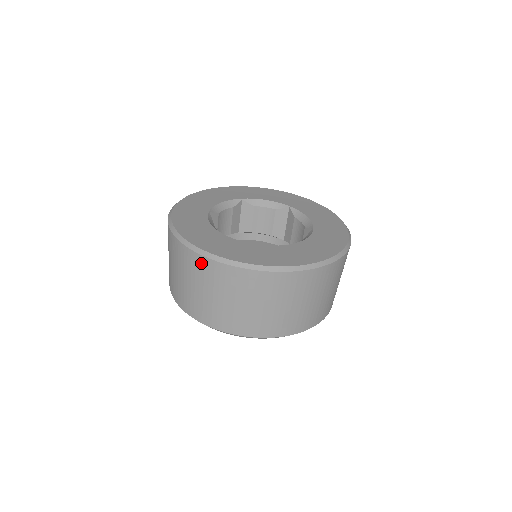
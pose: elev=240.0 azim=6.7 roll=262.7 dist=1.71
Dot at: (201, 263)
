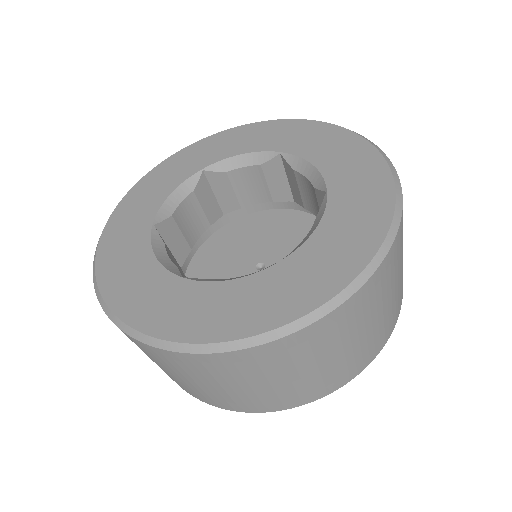
Dot at: occluded
